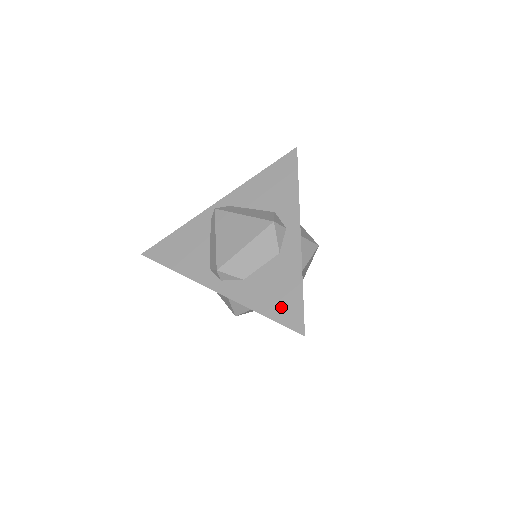
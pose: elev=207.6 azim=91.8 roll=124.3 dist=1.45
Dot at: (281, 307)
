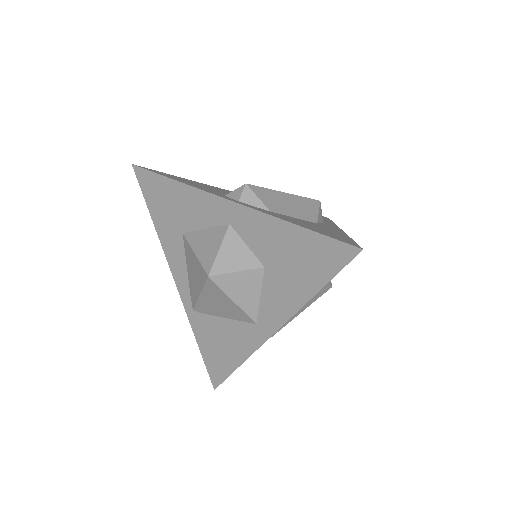
Dot at: (324, 232)
